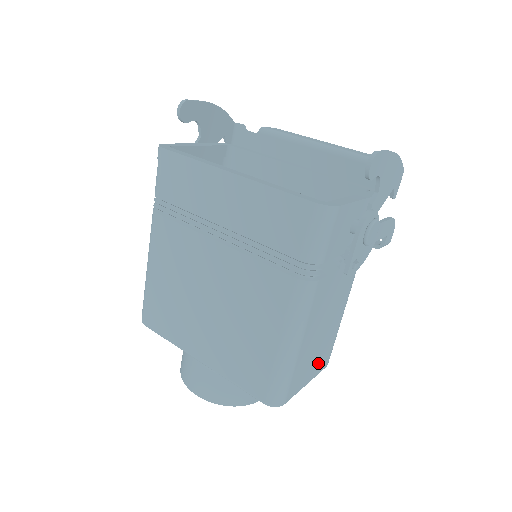
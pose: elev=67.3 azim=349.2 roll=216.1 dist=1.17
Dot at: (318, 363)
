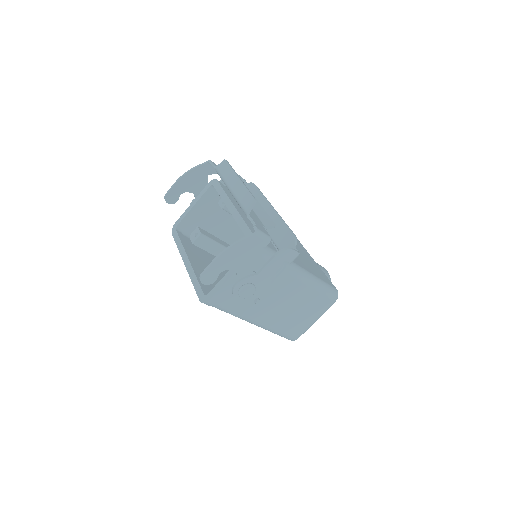
Dot at: (315, 311)
